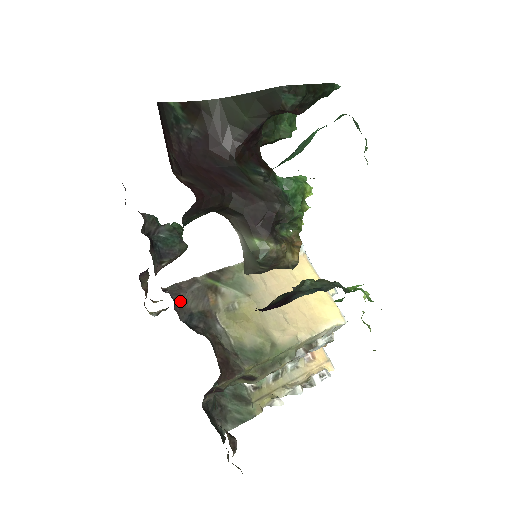
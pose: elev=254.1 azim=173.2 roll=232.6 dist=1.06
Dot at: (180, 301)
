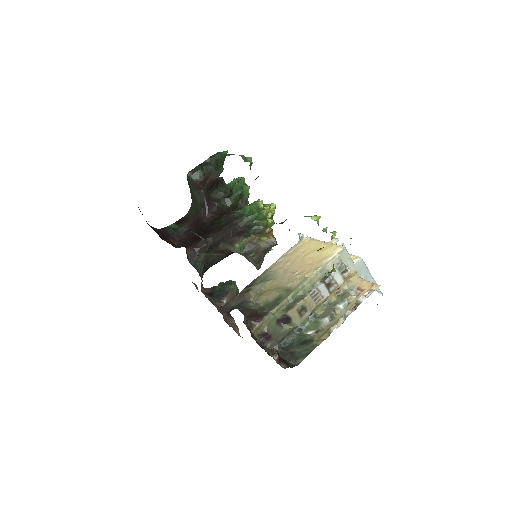
Dot at: (227, 307)
